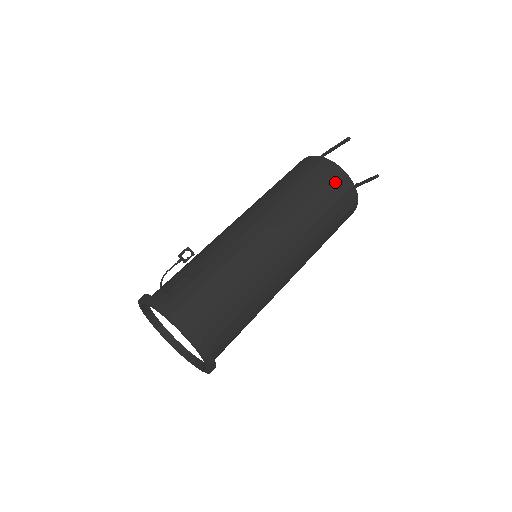
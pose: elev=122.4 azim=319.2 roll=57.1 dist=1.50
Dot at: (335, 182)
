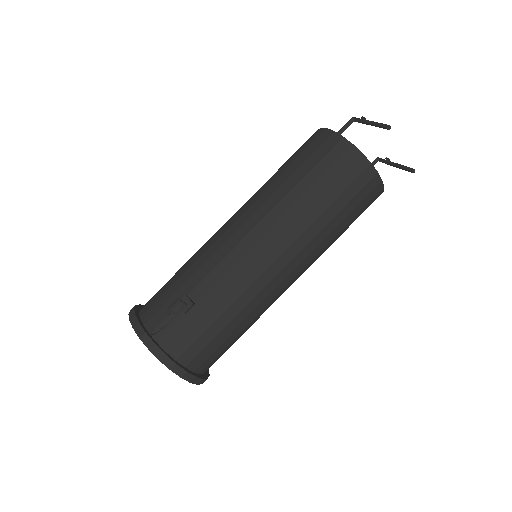
Dot at: (359, 184)
